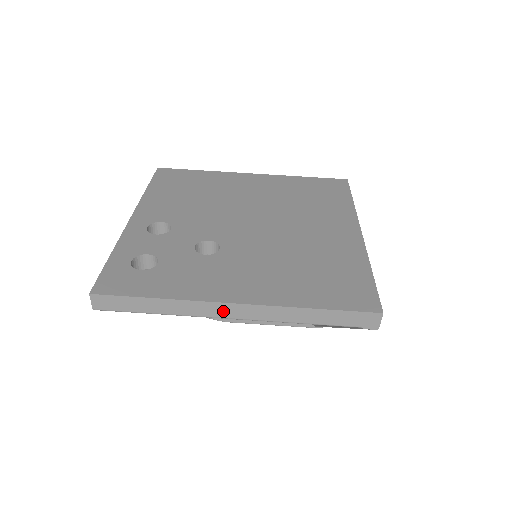
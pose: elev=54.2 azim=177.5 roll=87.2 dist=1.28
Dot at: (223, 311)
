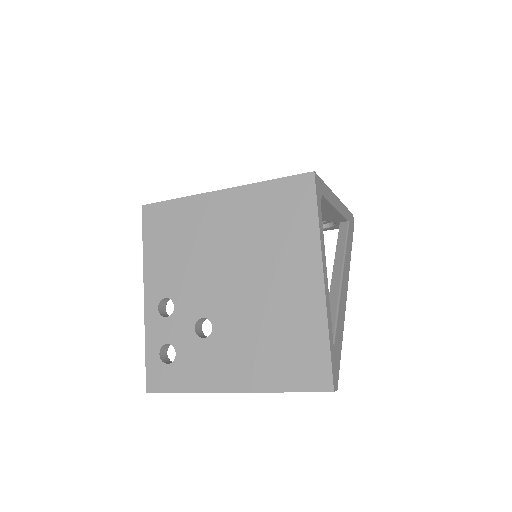
Dot at: occluded
